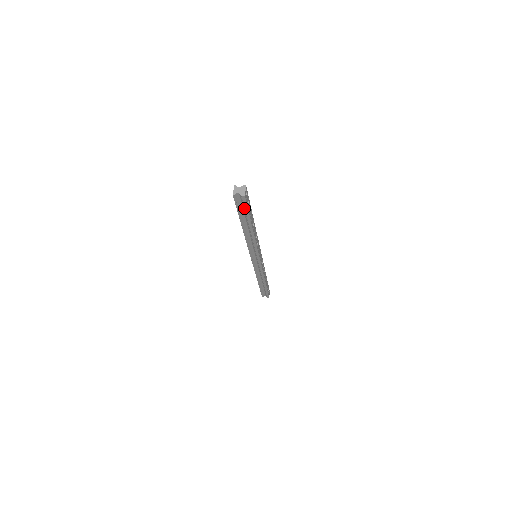
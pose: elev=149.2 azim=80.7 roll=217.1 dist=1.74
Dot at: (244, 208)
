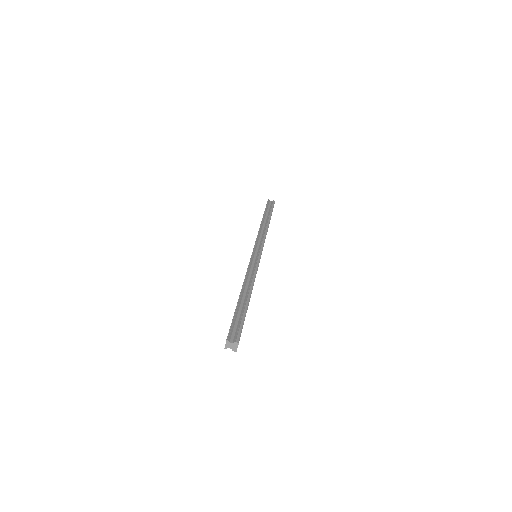
Dot at: occluded
